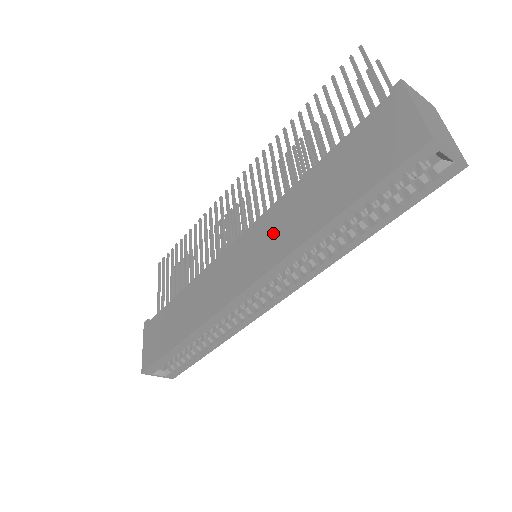
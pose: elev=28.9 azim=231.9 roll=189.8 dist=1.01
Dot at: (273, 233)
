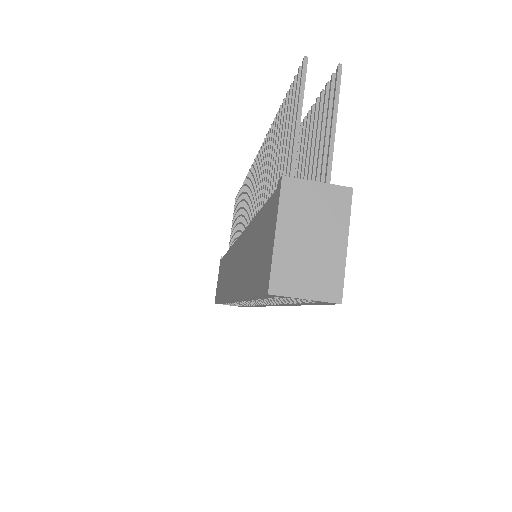
Dot at: (239, 263)
